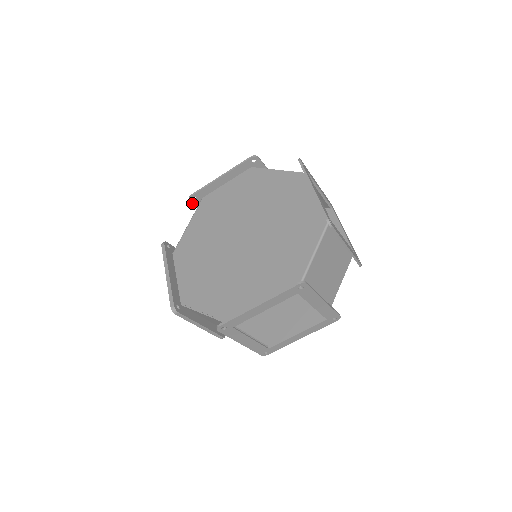
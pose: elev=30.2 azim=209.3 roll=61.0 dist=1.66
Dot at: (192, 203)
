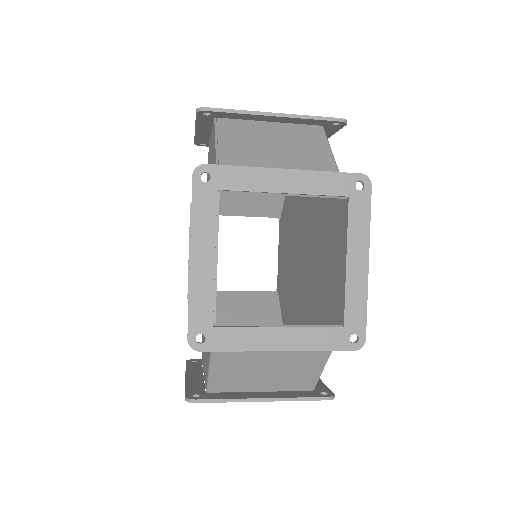
Dot at: (206, 146)
